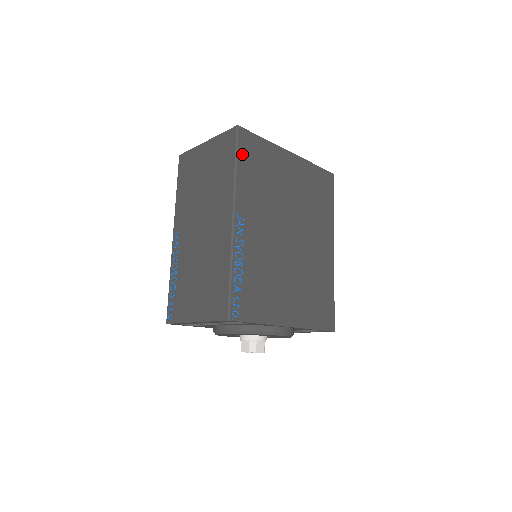
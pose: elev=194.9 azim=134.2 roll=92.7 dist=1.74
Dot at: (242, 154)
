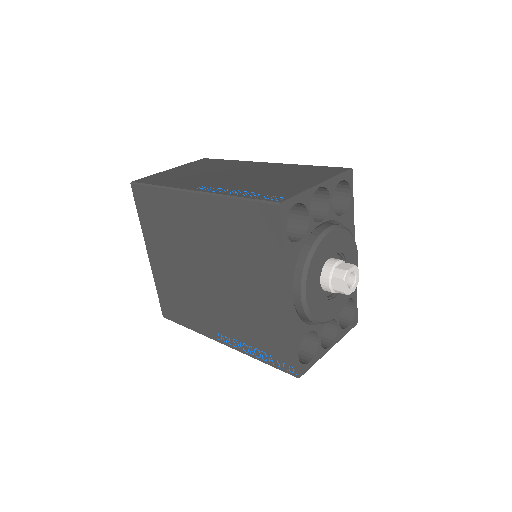
Dot at: occluded
